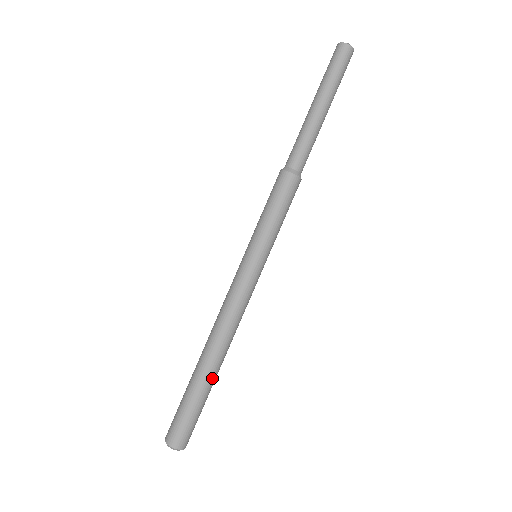
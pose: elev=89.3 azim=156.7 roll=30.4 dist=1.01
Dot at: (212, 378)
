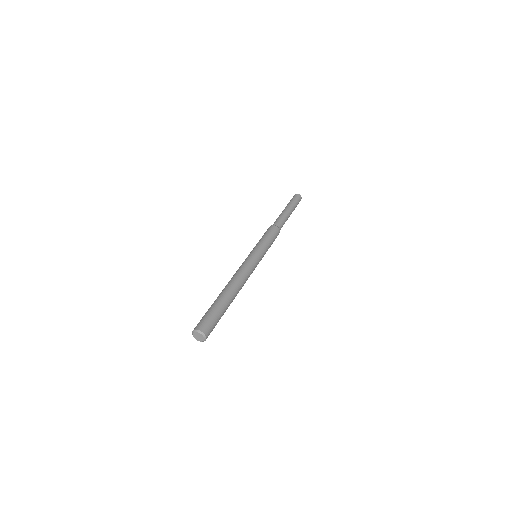
Dot at: (223, 296)
